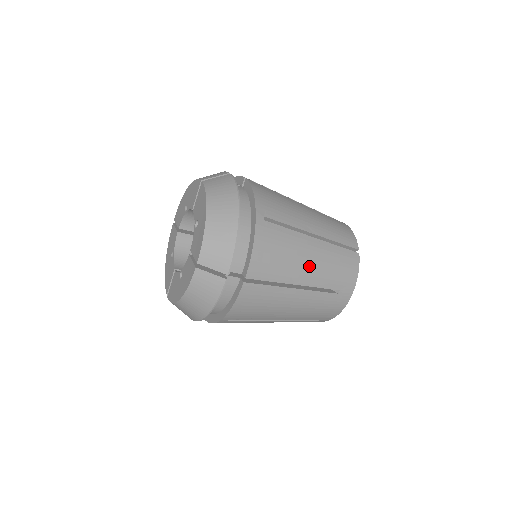
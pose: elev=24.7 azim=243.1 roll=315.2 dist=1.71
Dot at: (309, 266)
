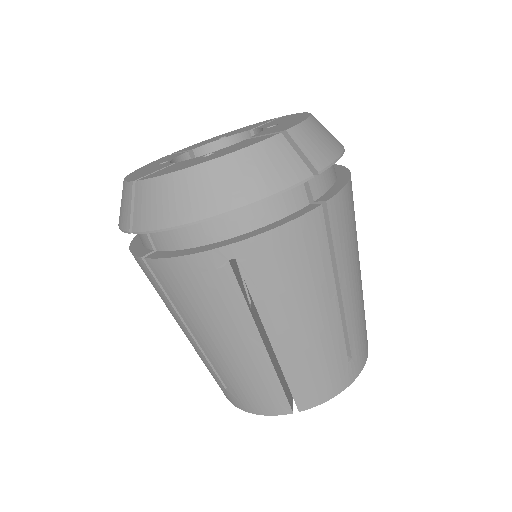
Dot at: (356, 284)
